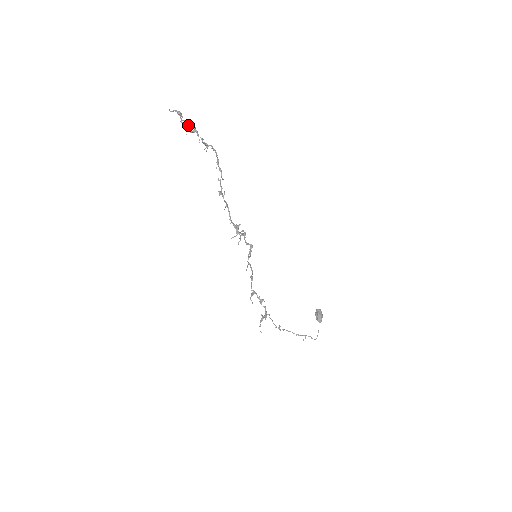
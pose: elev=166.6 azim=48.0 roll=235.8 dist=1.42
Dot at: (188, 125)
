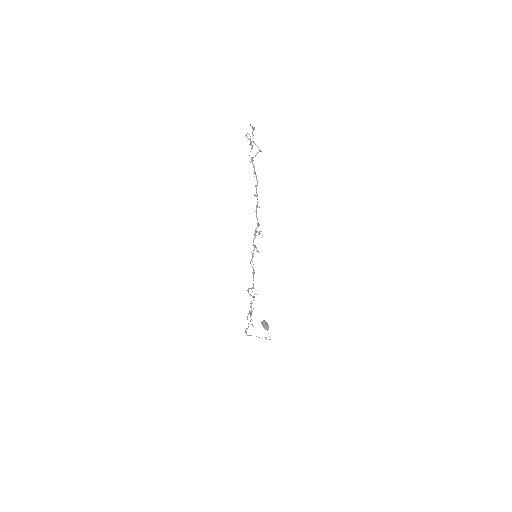
Dot at: (250, 140)
